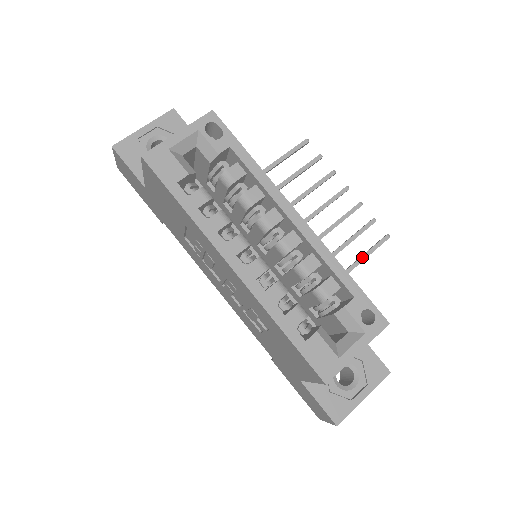
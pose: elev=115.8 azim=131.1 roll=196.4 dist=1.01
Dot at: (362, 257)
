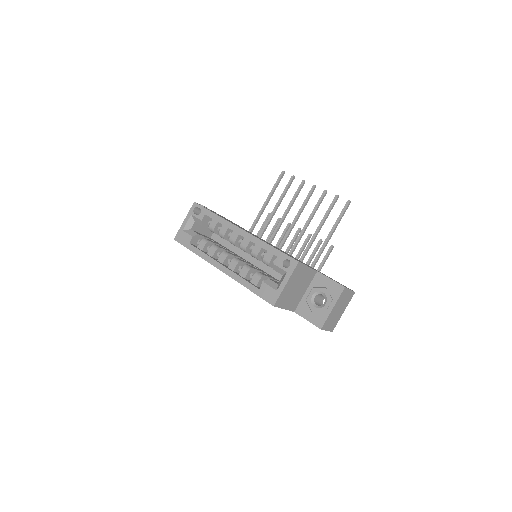
Dot at: (335, 223)
